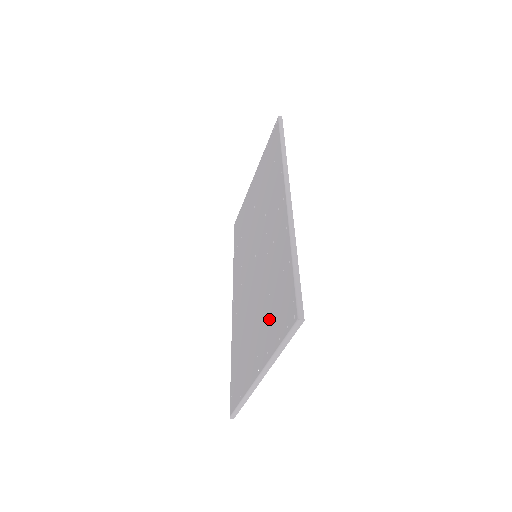
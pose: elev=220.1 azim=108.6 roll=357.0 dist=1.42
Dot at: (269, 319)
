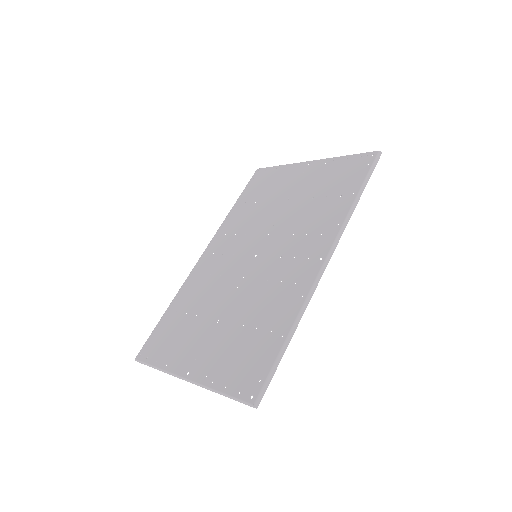
Dot at: (228, 349)
